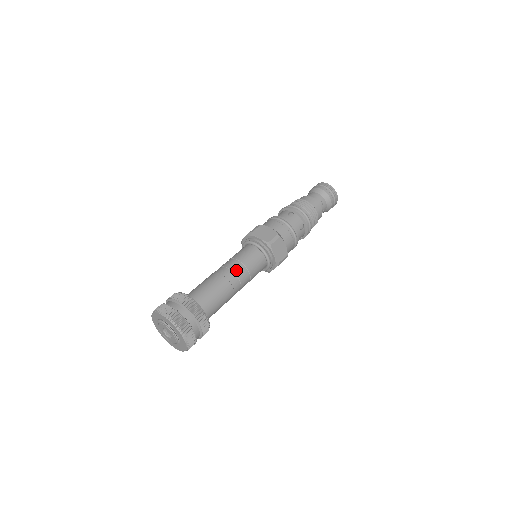
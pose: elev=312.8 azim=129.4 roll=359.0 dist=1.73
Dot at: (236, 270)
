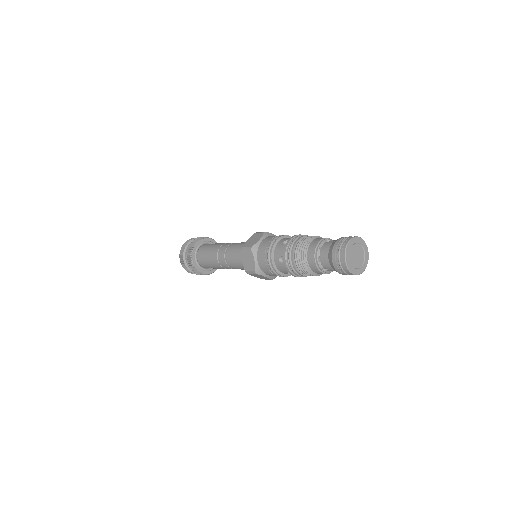
Dot at: (226, 263)
